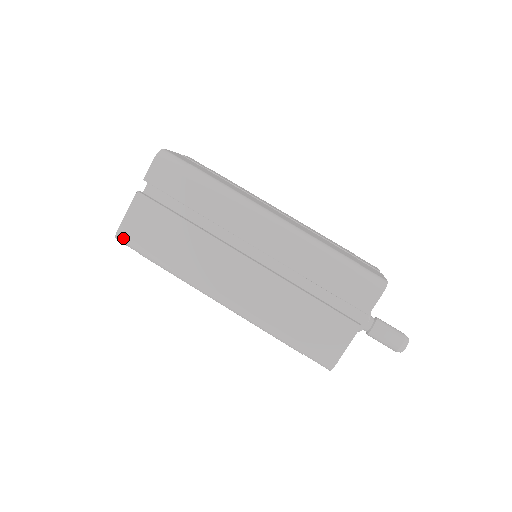
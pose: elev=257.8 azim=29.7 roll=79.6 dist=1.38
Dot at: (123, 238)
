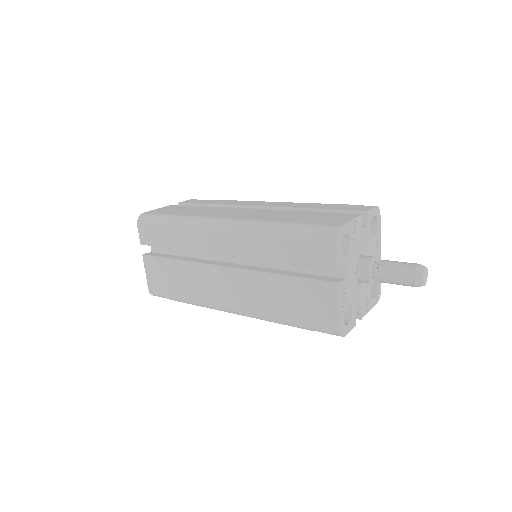
Dot at: (154, 293)
